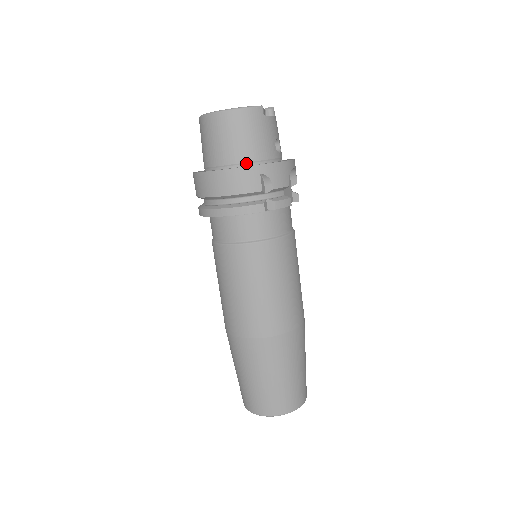
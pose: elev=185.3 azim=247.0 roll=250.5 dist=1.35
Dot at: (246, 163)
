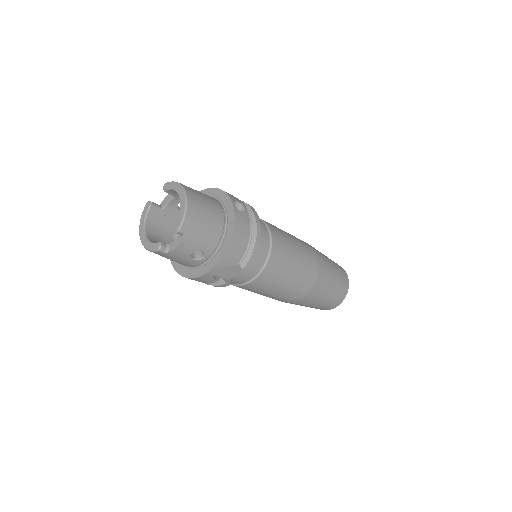
Dot at: occluded
